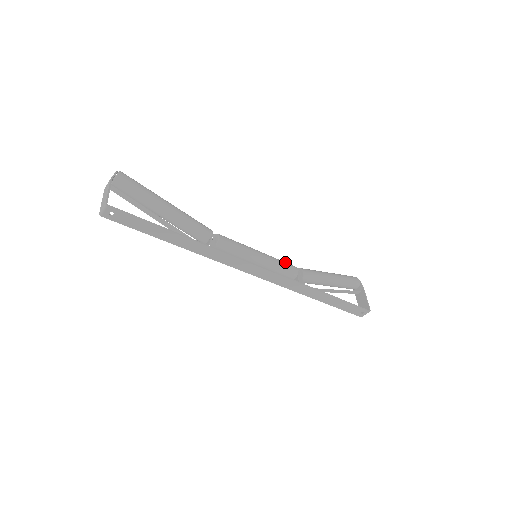
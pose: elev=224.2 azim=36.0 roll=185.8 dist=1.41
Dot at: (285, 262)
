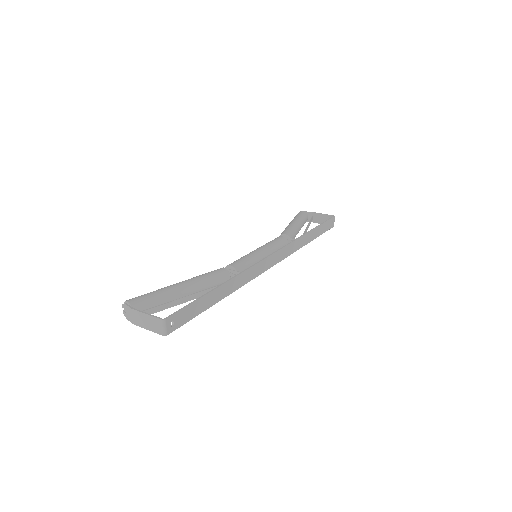
Dot at: (271, 241)
